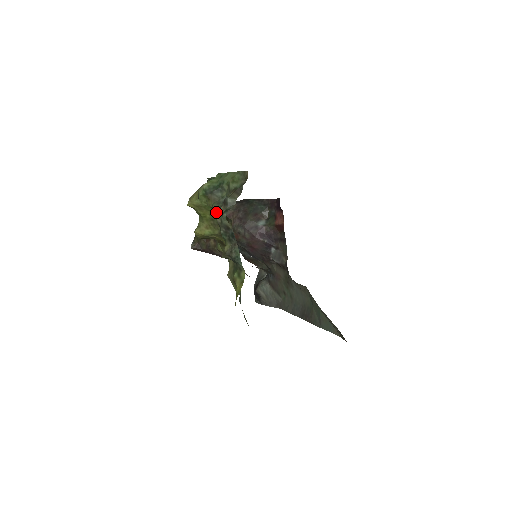
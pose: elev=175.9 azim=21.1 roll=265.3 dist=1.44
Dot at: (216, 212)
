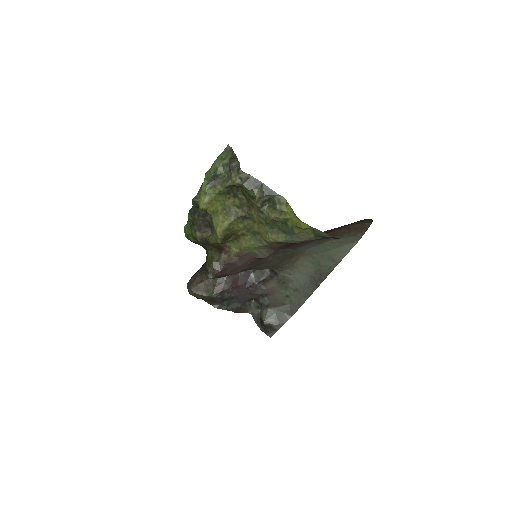
Dot at: (230, 183)
